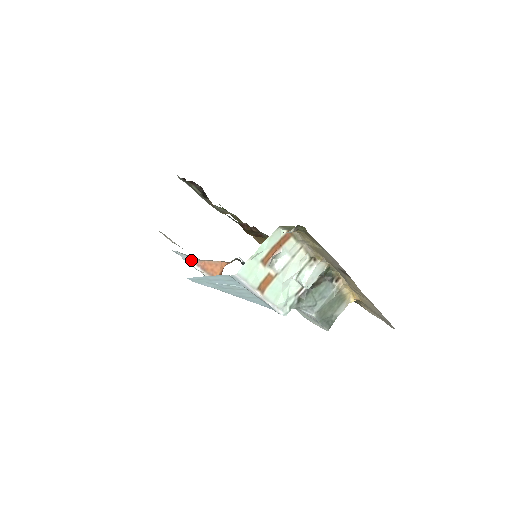
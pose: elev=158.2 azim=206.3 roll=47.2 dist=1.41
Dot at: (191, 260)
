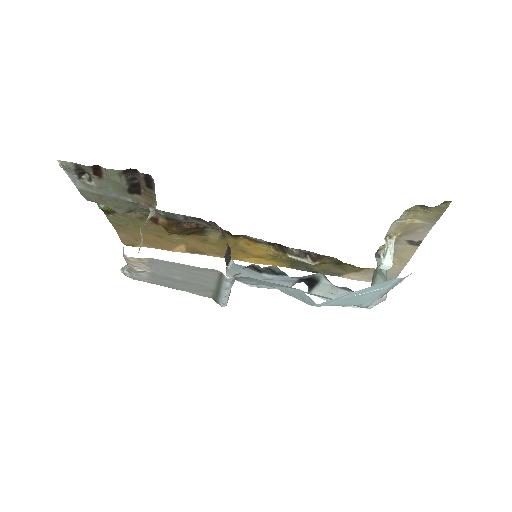
Dot at: (232, 284)
